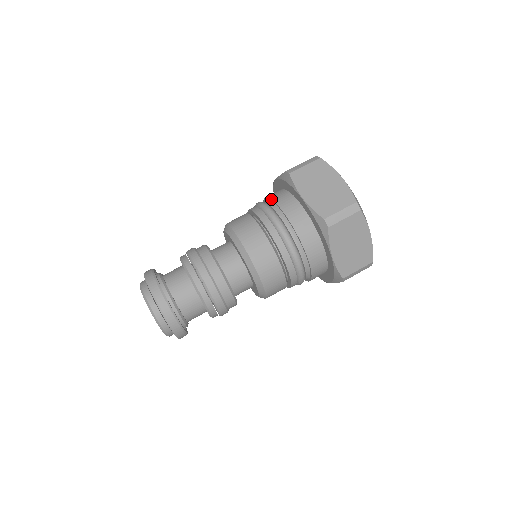
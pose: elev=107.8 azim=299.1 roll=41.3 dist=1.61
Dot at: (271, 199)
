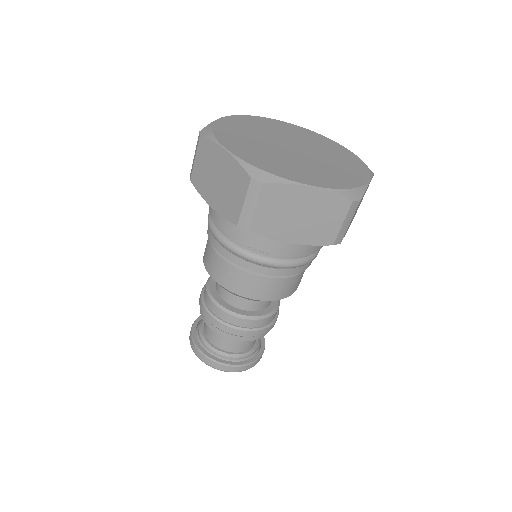
Dot at: (242, 245)
